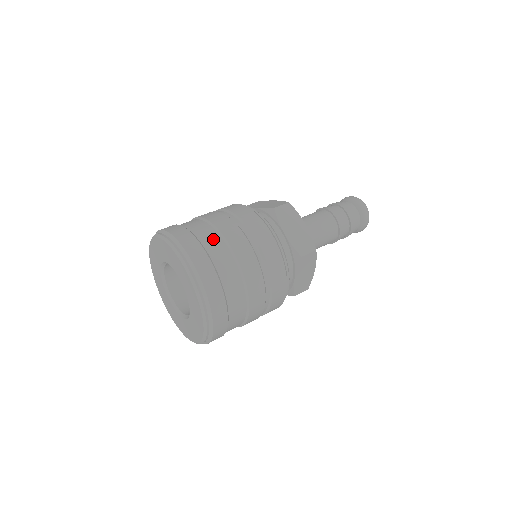
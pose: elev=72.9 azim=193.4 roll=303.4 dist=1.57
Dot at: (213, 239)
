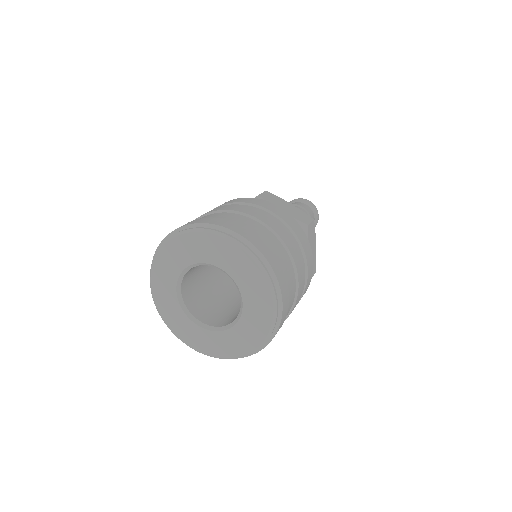
Dot at: (234, 216)
